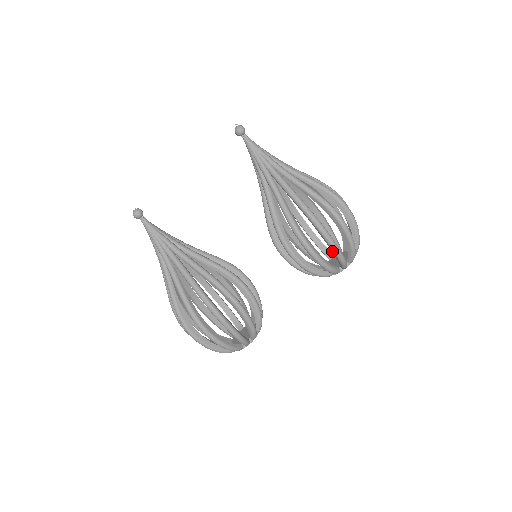
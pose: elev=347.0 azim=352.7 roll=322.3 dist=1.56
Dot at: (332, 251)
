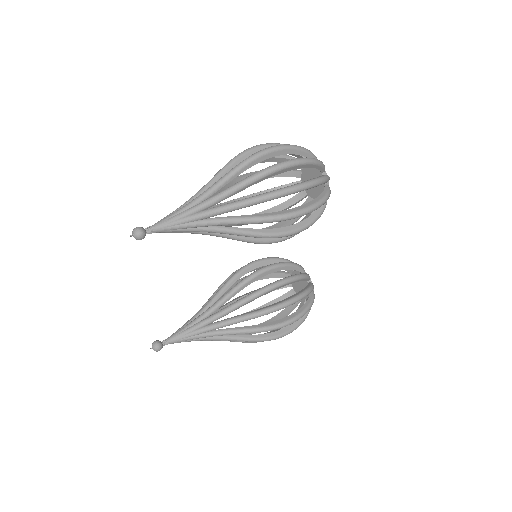
Dot at: occluded
